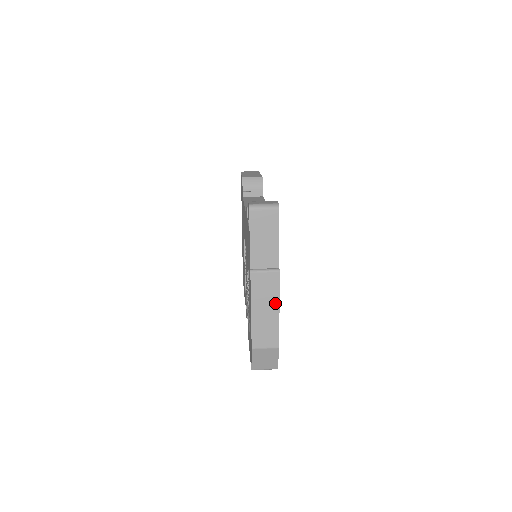
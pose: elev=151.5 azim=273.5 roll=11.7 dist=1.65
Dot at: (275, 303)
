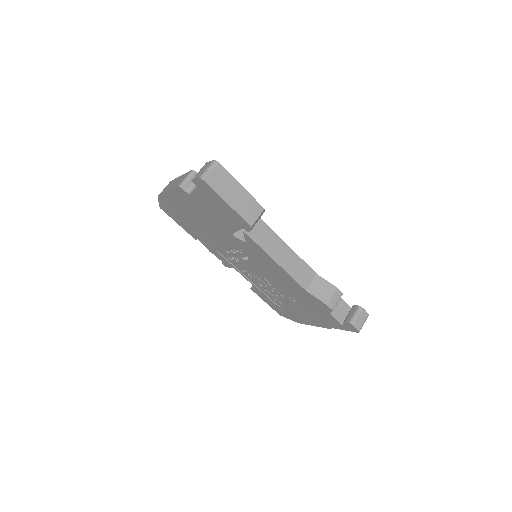
Dot at: occluded
